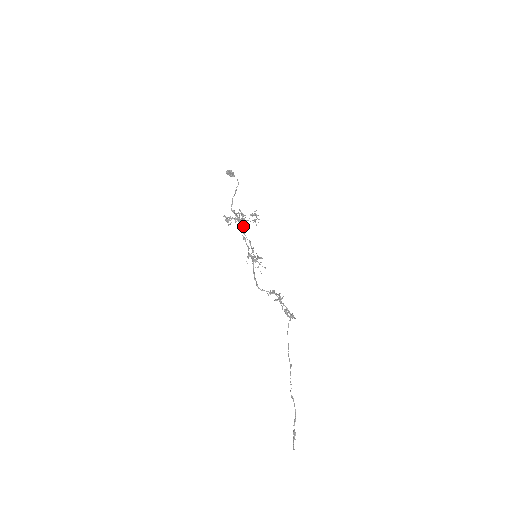
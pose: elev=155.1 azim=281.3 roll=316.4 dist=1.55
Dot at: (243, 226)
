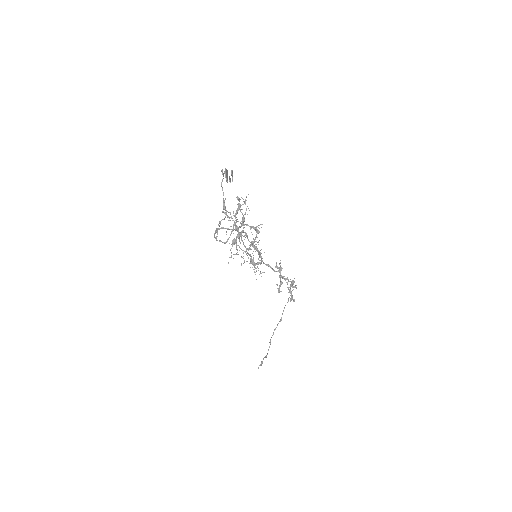
Dot at: occluded
